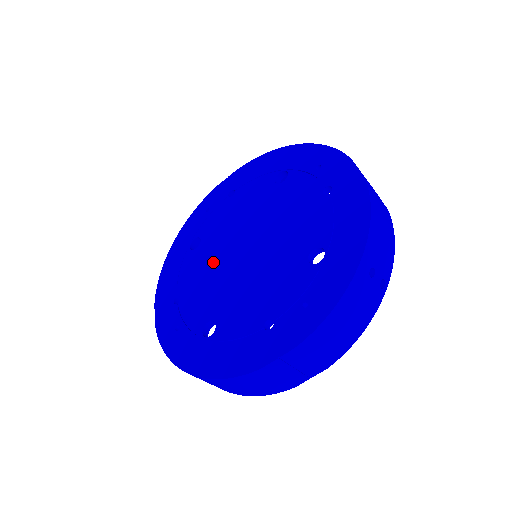
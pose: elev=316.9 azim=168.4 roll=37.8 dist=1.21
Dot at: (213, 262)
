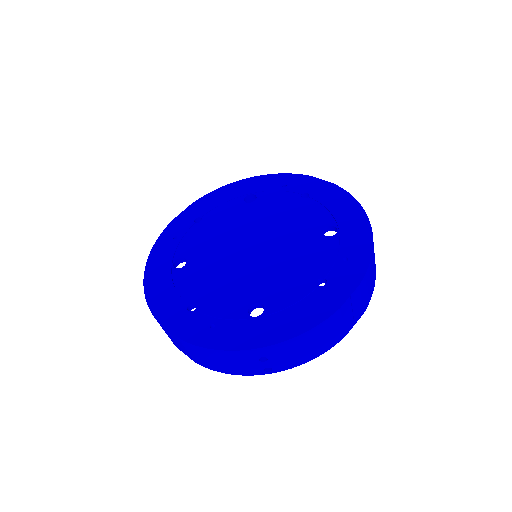
Dot at: (218, 267)
